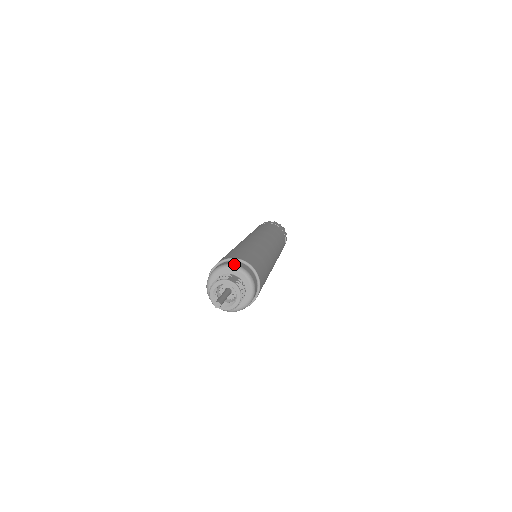
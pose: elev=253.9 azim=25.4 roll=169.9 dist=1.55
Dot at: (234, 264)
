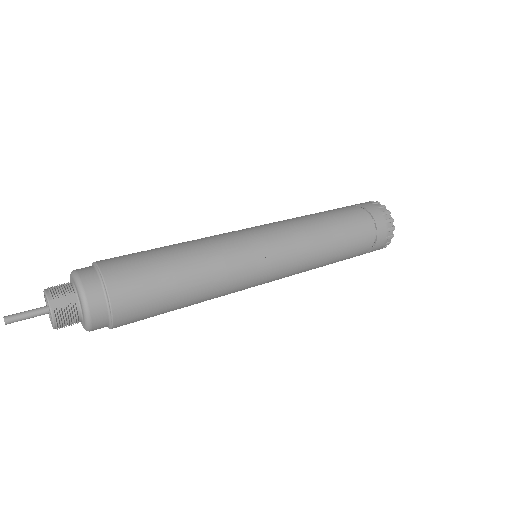
Dot at: (82, 284)
